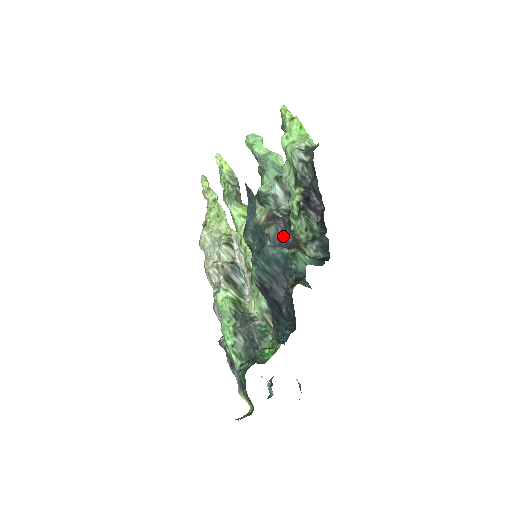
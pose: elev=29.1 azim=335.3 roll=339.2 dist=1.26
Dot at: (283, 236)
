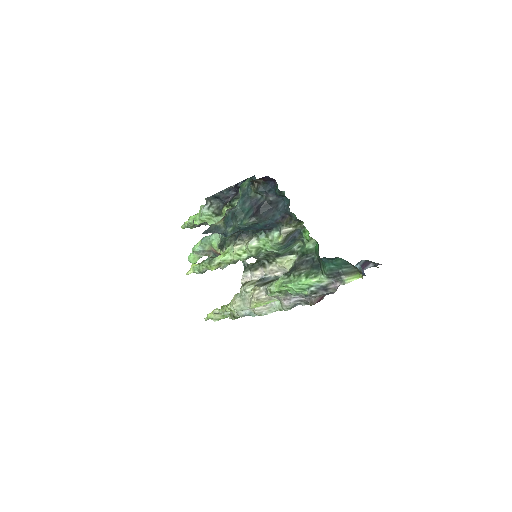
Dot at: occluded
